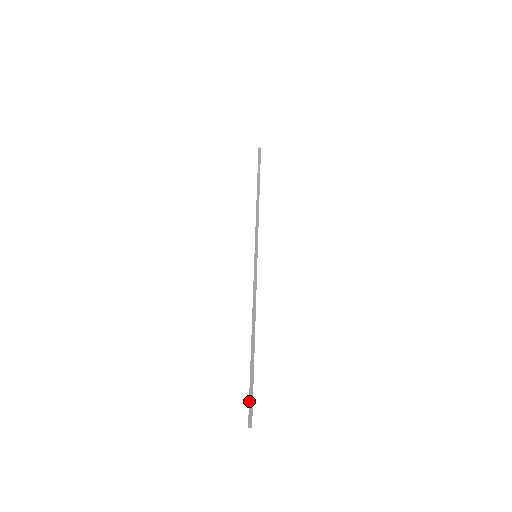
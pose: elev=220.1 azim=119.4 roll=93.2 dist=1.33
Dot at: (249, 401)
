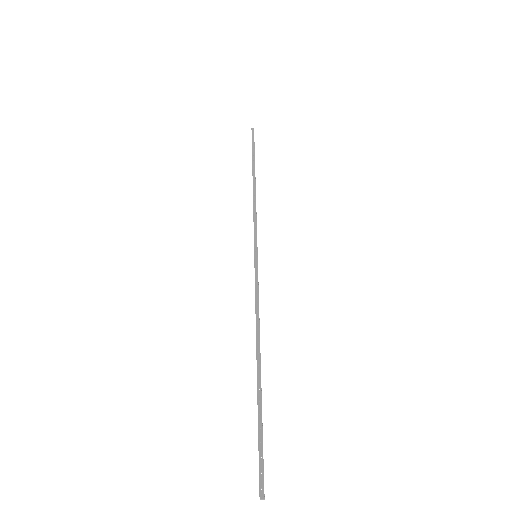
Dot at: occluded
